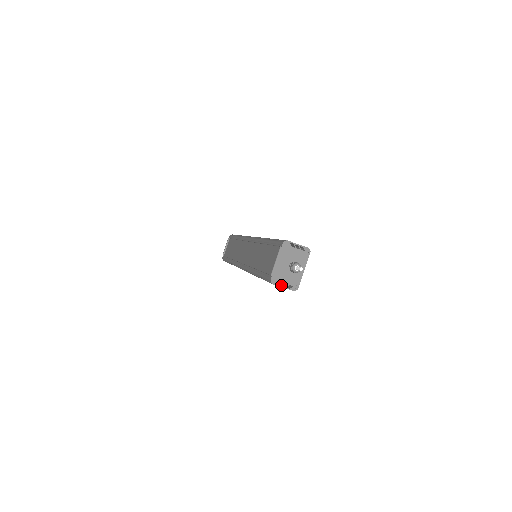
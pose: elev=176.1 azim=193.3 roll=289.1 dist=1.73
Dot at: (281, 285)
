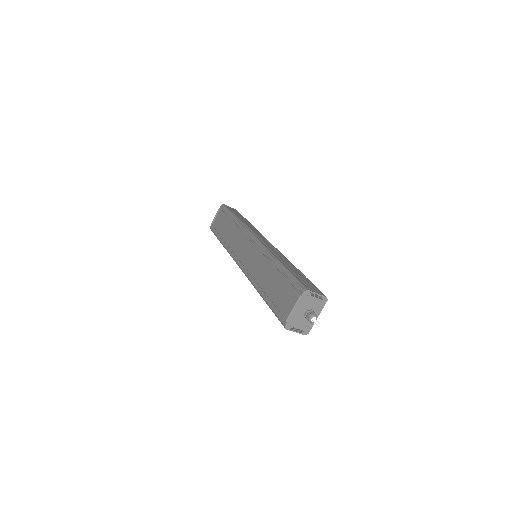
Dot at: occluded
